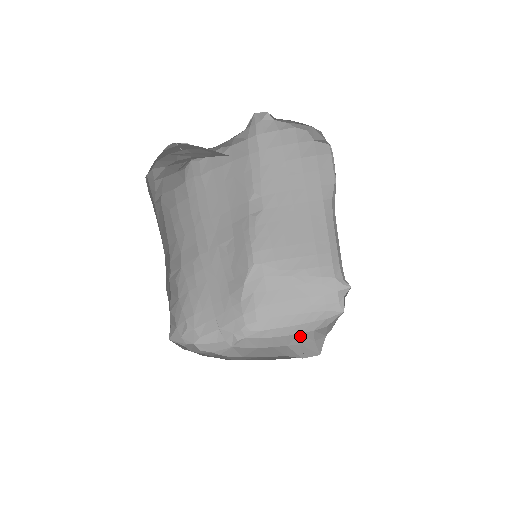
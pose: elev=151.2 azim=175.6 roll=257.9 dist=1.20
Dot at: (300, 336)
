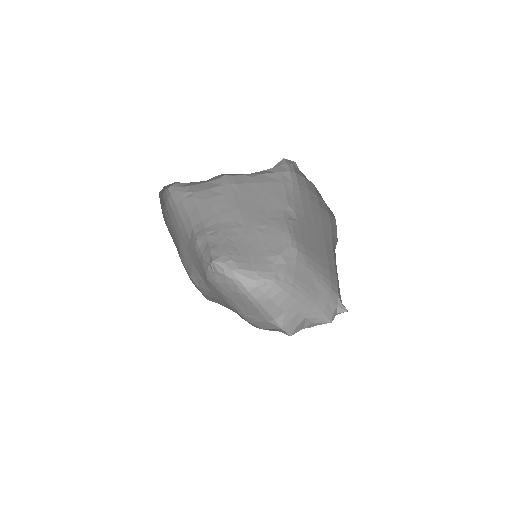
Dot at: (297, 313)
